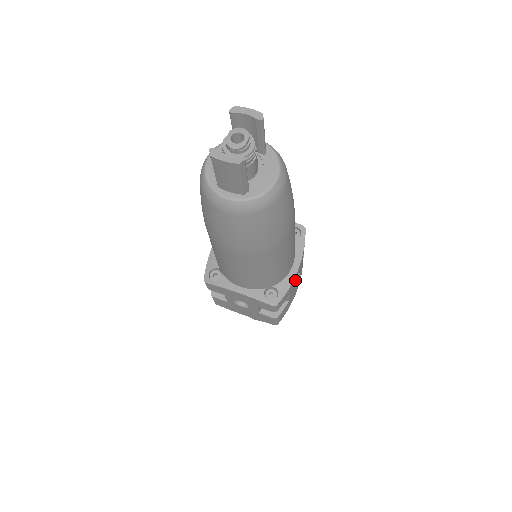
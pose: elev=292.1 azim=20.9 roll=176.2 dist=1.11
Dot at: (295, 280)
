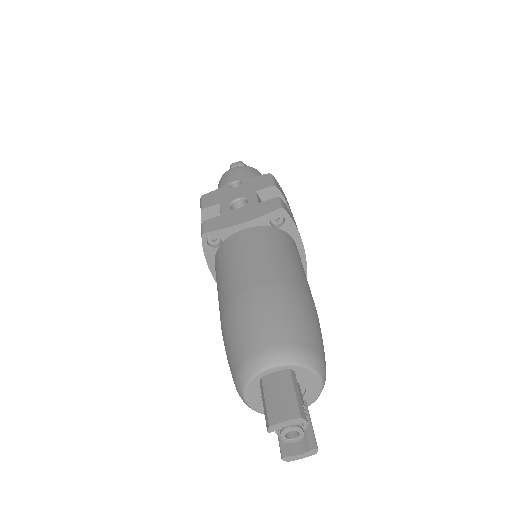
Dot at: occluded
